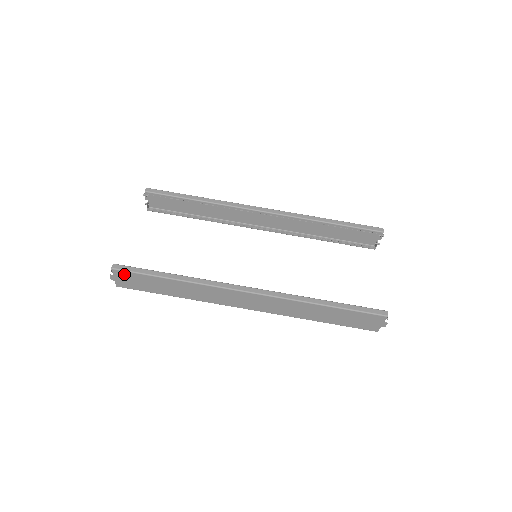
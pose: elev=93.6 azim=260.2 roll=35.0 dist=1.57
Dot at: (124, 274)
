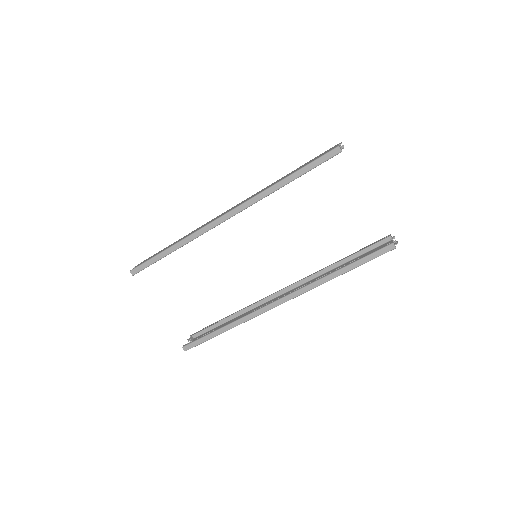
Dot at: occluded
